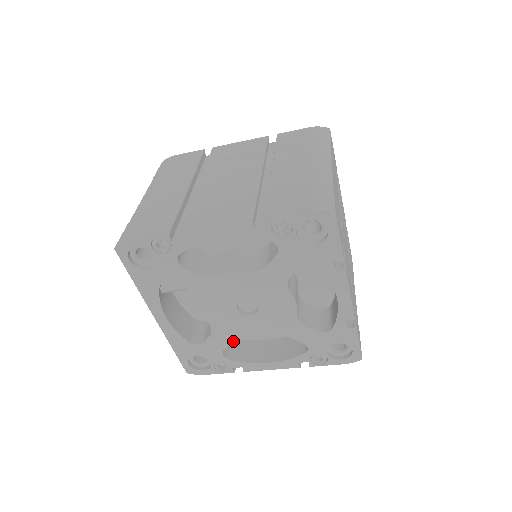
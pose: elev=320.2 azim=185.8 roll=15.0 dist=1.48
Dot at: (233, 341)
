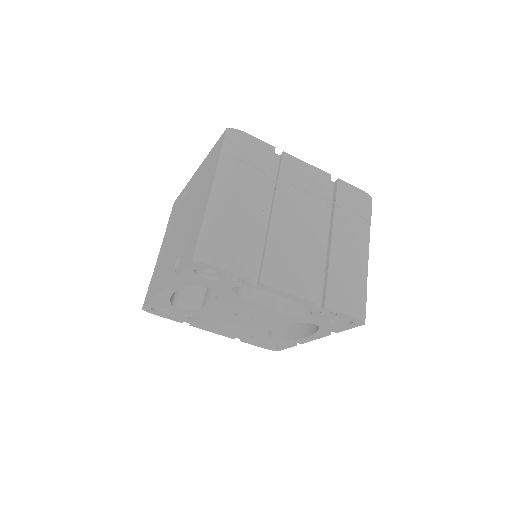
Dot at: (207, 317)
